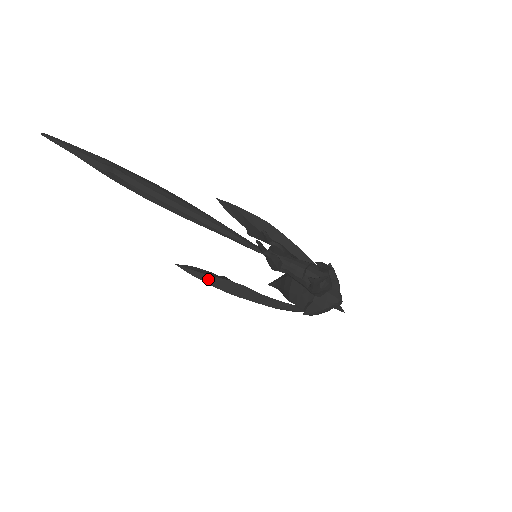
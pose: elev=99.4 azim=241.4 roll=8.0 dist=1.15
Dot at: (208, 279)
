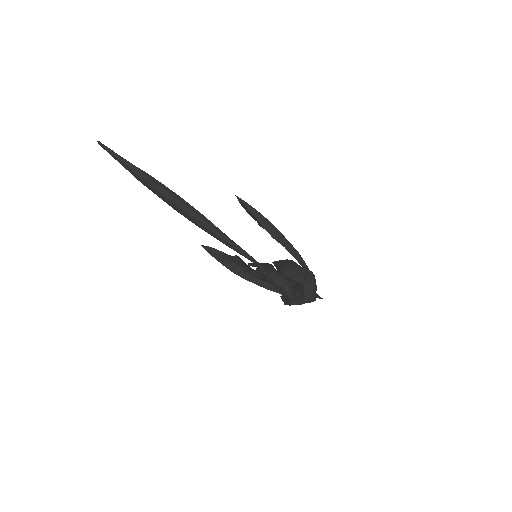
Dot at: (222, 261)
